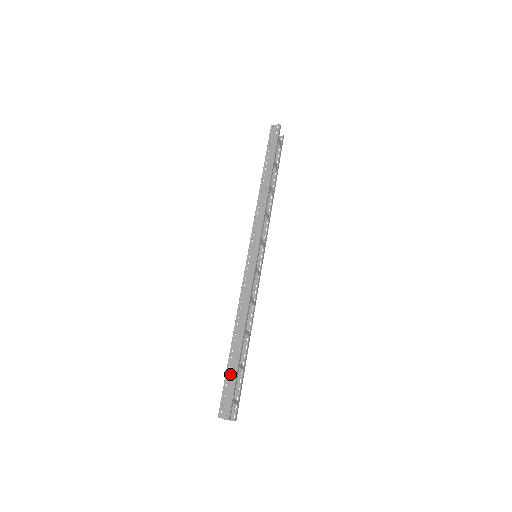
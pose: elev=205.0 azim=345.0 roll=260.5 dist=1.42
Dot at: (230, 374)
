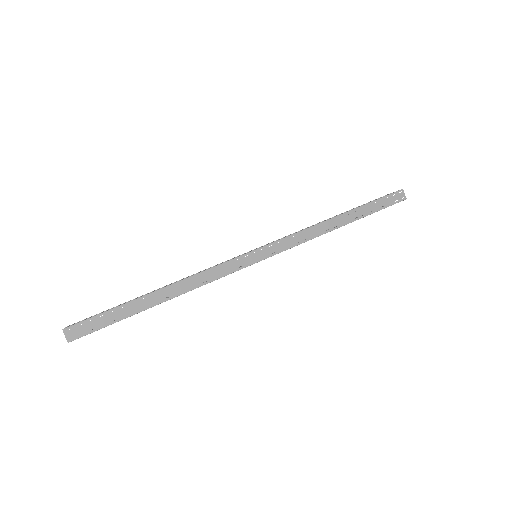
Dot at: (117, 313)
